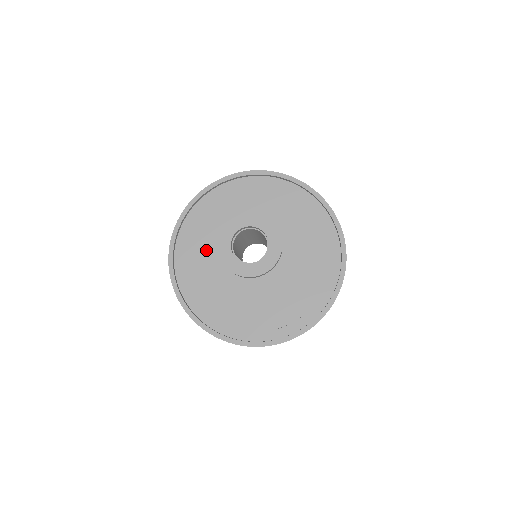
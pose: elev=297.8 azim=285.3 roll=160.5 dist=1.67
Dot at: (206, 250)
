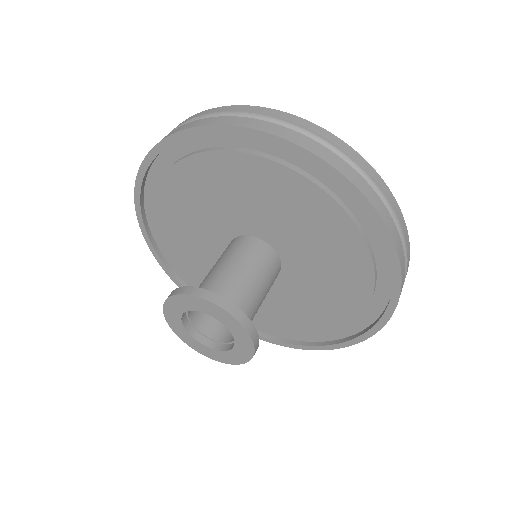
Dot at: (185, 231)
